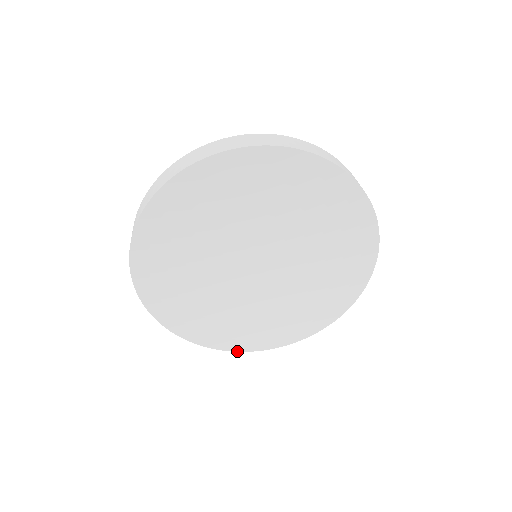
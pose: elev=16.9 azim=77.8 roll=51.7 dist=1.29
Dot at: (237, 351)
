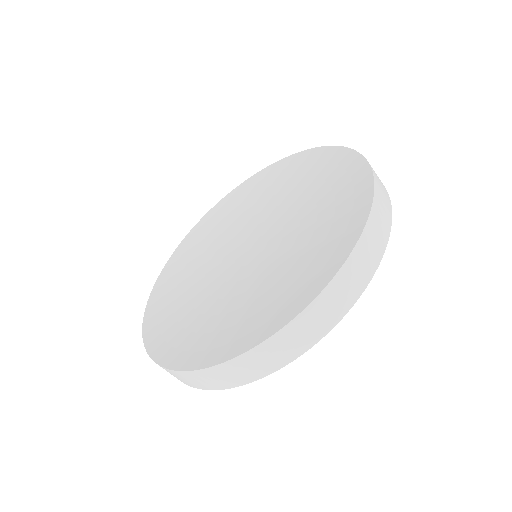
Dot at: (231, 359)
